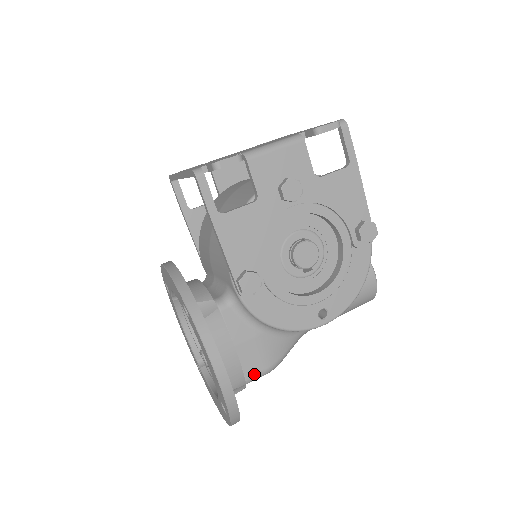
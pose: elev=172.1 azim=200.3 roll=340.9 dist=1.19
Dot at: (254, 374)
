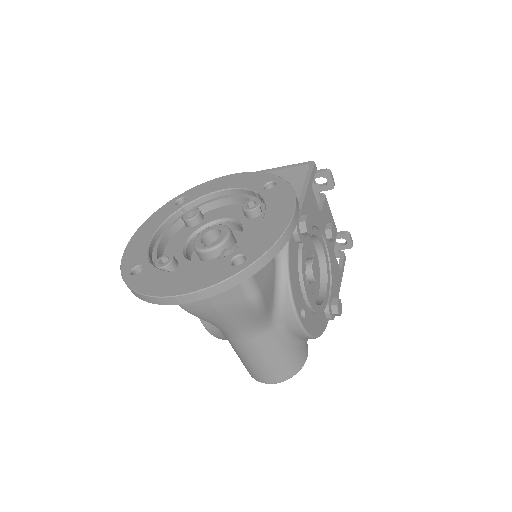
Dot at: (256, 280)
